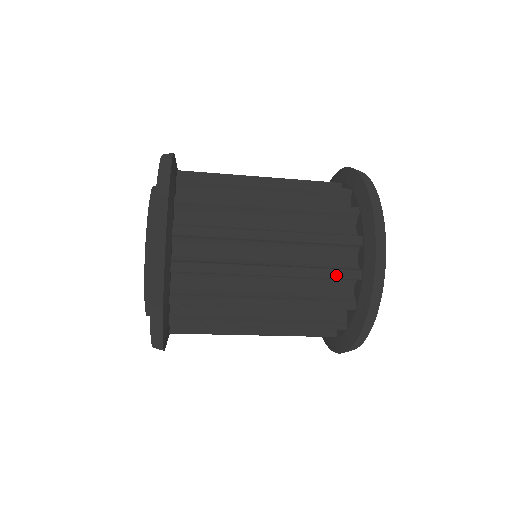
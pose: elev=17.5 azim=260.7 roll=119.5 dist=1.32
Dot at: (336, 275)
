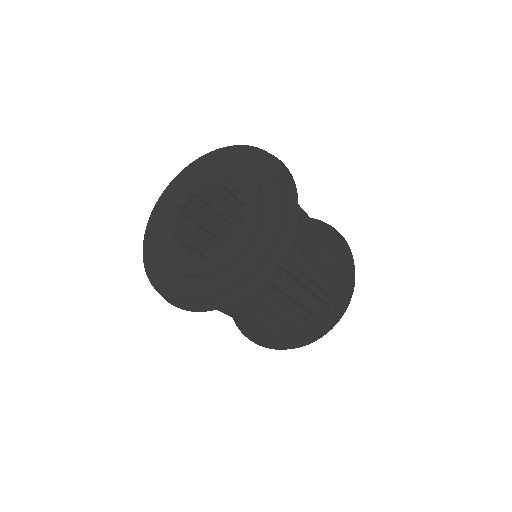
Dot at: (324, 234)
